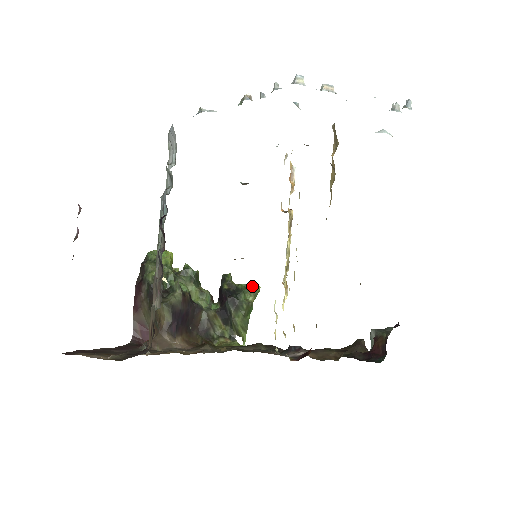
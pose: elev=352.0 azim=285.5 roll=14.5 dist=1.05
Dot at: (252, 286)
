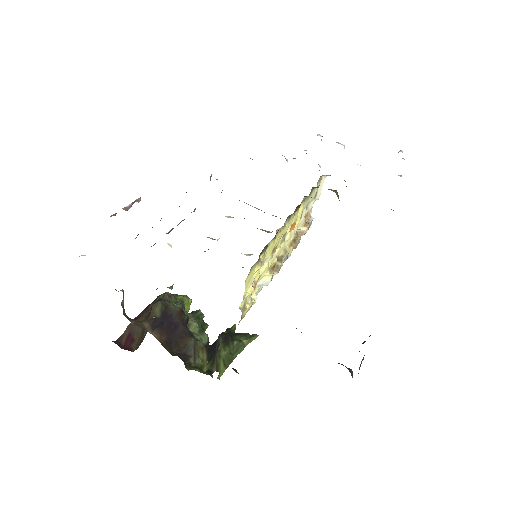
Dot at: occluded
